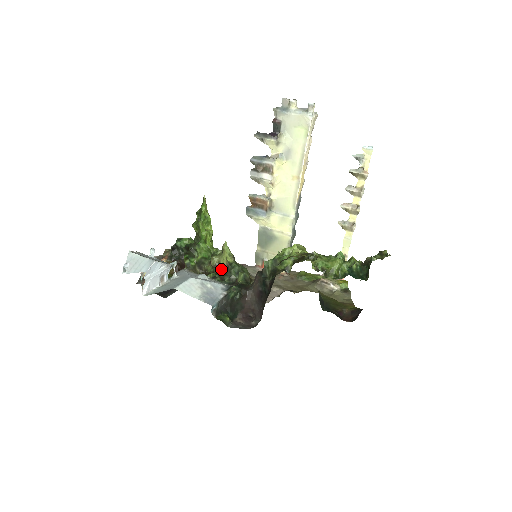
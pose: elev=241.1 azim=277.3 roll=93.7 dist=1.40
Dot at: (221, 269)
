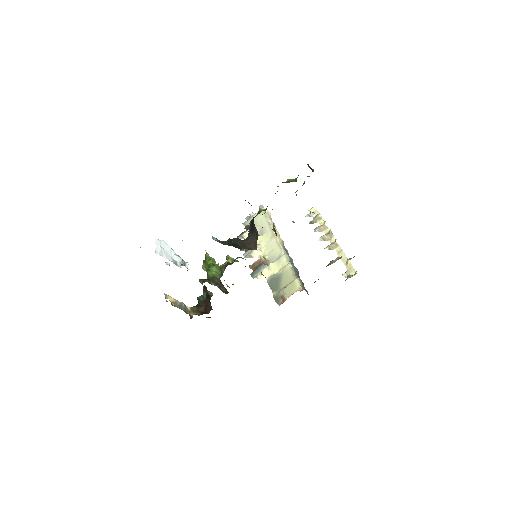
Dot at: occluded
